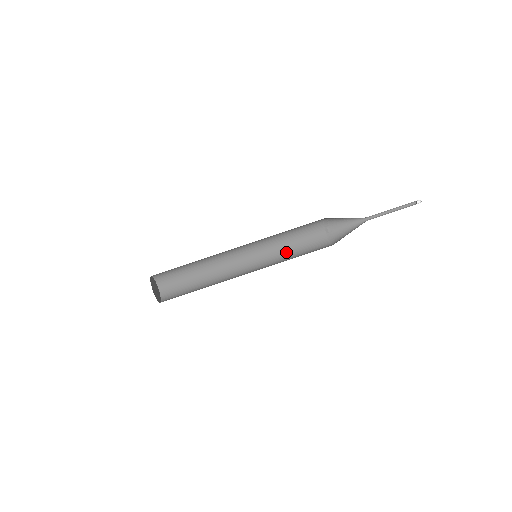
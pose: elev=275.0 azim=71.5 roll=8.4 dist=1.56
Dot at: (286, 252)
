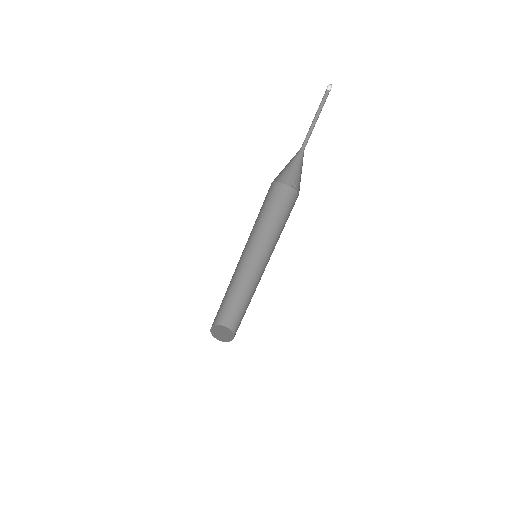
Dot at: (279, 233)
